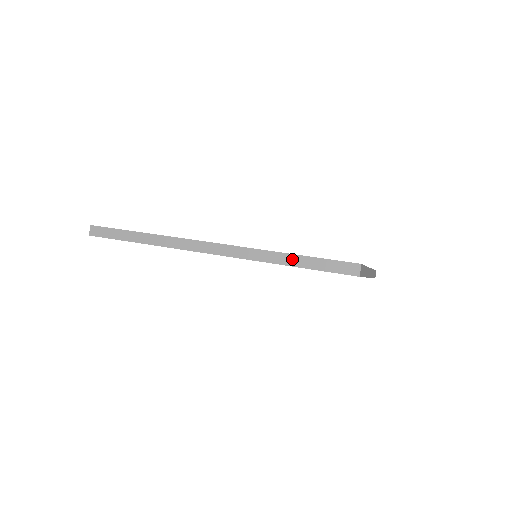
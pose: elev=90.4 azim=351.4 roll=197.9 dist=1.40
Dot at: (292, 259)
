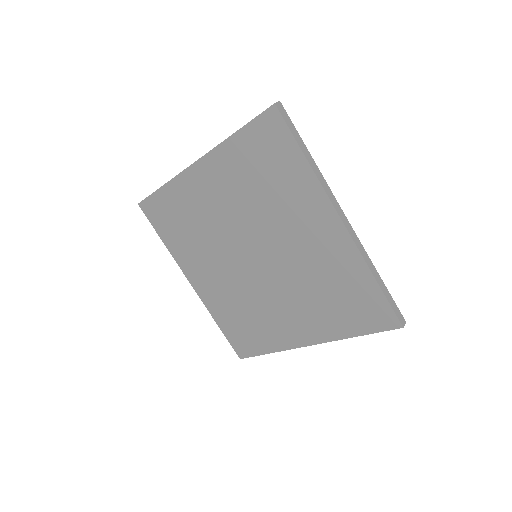
Dot at: occluded
